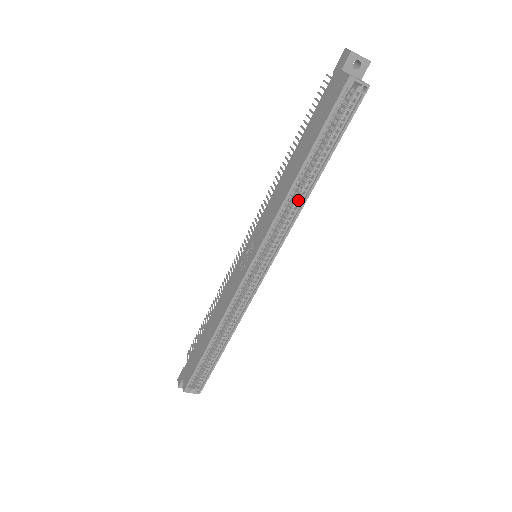
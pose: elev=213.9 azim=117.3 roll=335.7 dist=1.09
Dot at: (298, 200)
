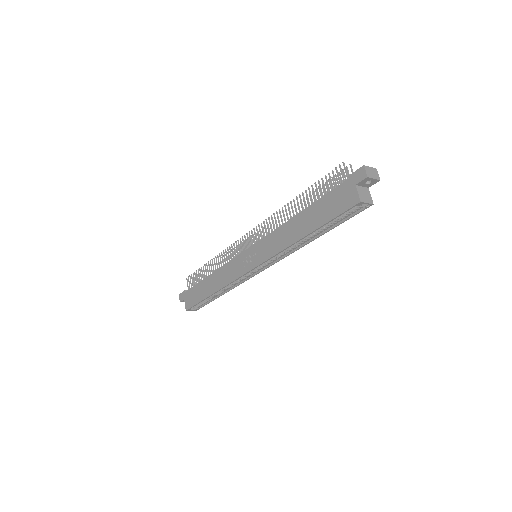
Dot at: (298, 245)
